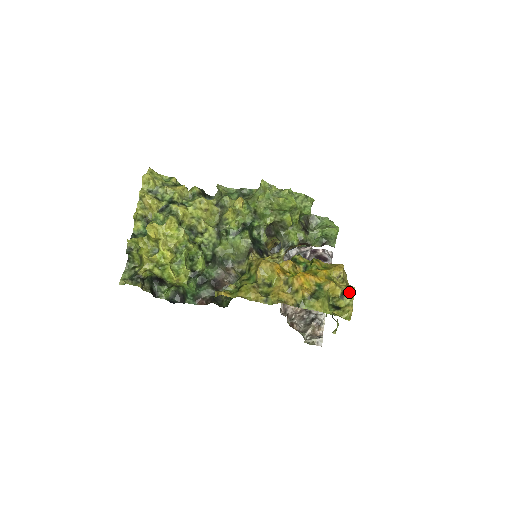
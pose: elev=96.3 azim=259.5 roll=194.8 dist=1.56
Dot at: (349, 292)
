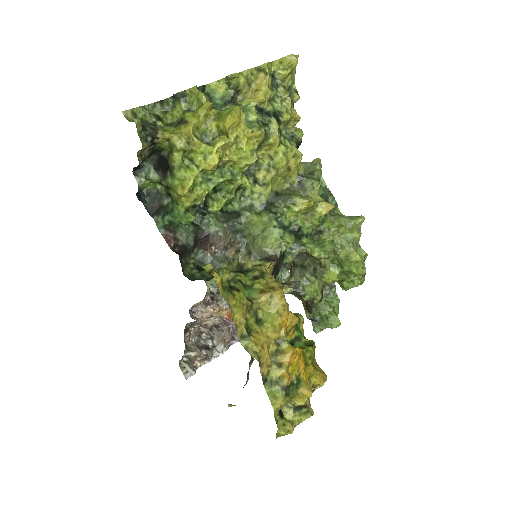
Dot at: (306, 412)
